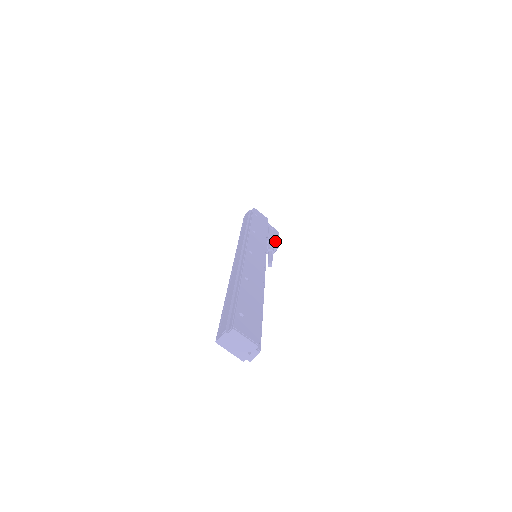
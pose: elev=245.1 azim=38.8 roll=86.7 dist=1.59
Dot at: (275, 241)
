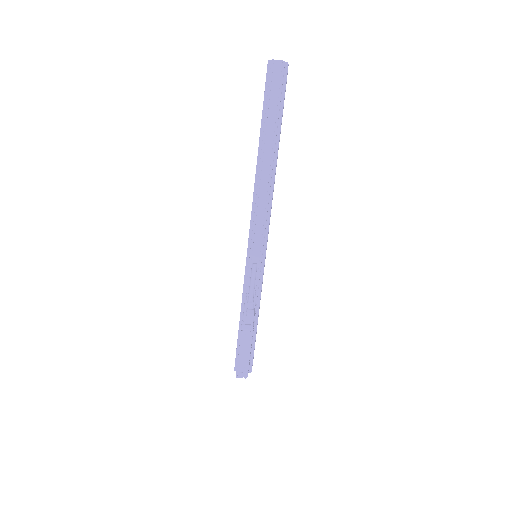
Dot at: occluded
